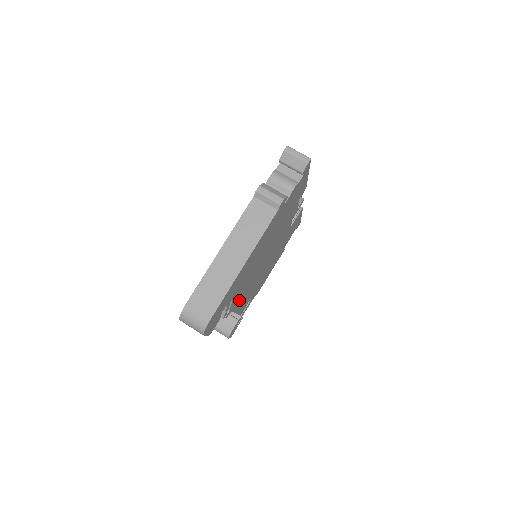
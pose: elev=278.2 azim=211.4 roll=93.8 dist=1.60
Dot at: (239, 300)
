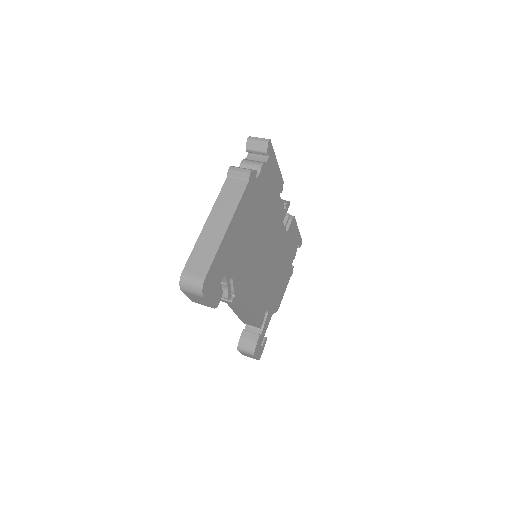
Dot at: (245, 292)
